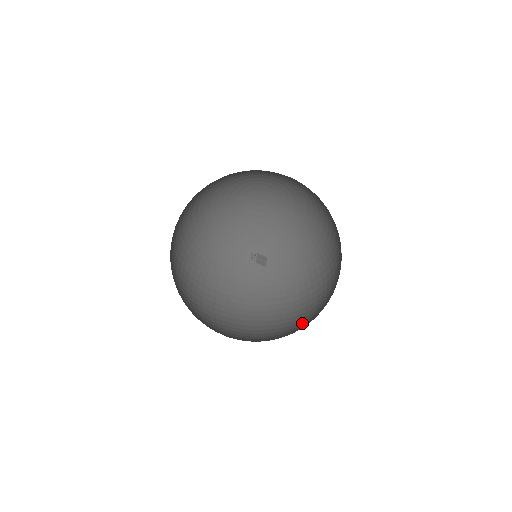
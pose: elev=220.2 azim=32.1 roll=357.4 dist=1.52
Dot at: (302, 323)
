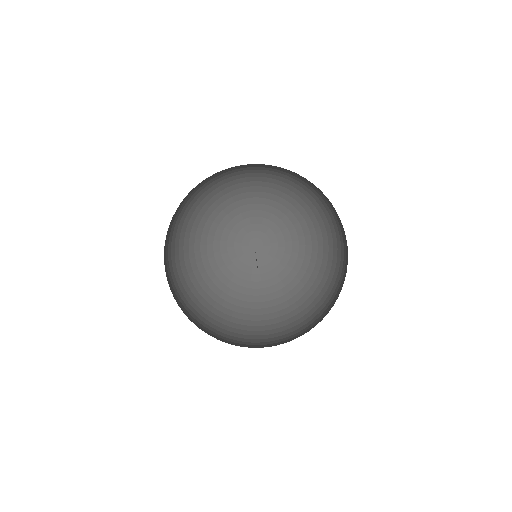
Dot at: occluded
